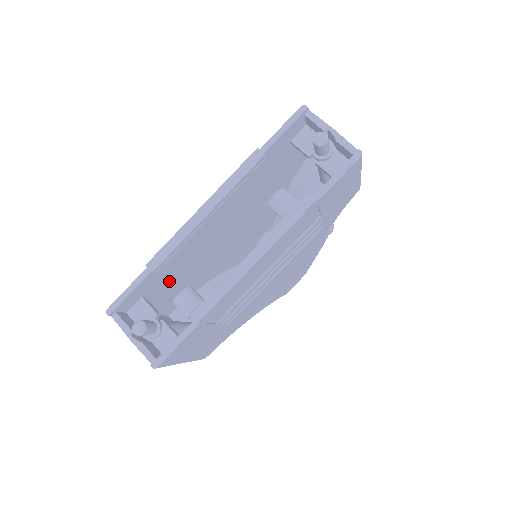
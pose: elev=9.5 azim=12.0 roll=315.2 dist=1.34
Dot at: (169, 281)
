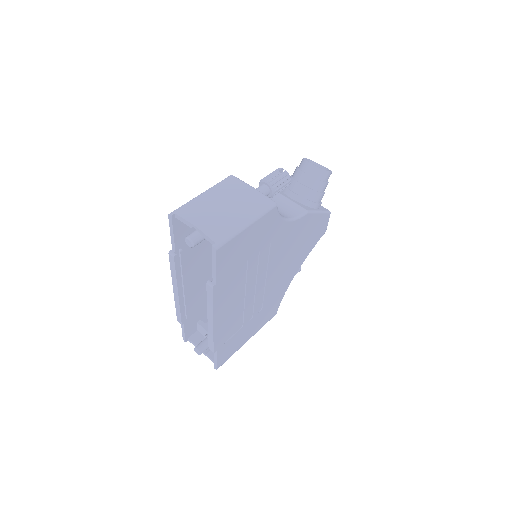
Dot at: occluded
